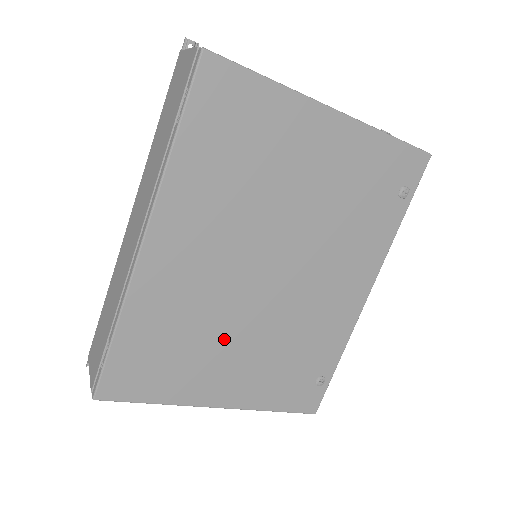
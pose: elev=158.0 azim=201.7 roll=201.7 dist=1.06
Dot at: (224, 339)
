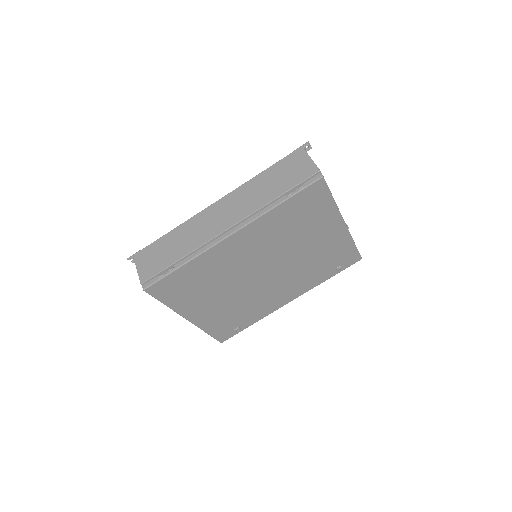
Dot at: (219, 291)
